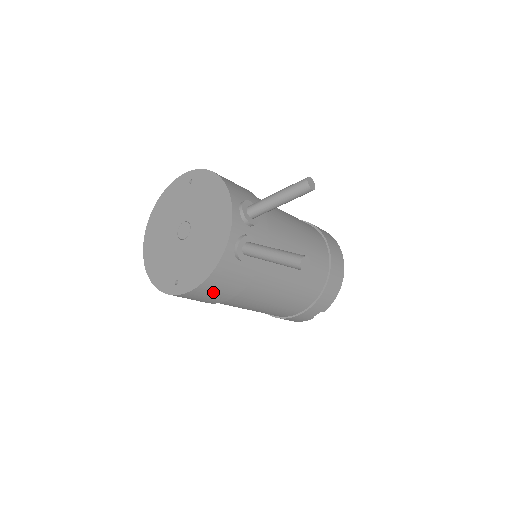
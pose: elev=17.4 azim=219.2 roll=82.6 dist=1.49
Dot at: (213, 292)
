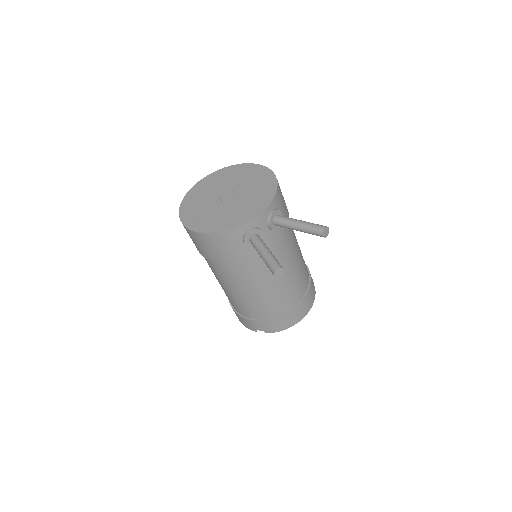
Dot at: (210, 247)
